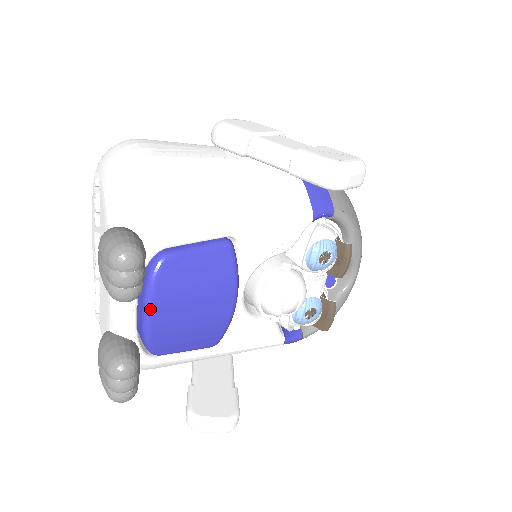
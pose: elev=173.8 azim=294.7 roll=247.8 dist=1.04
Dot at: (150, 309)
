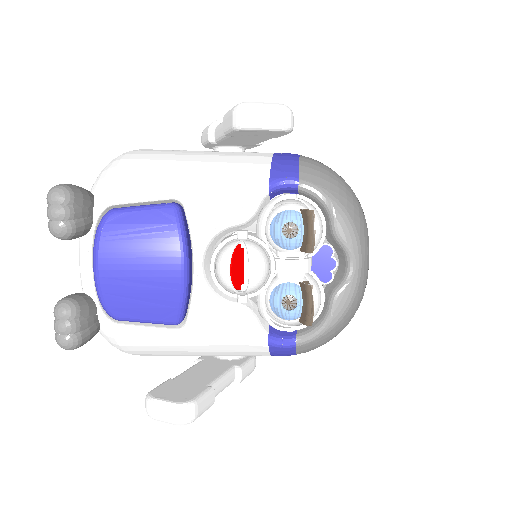
Dot at: (96, 259)
